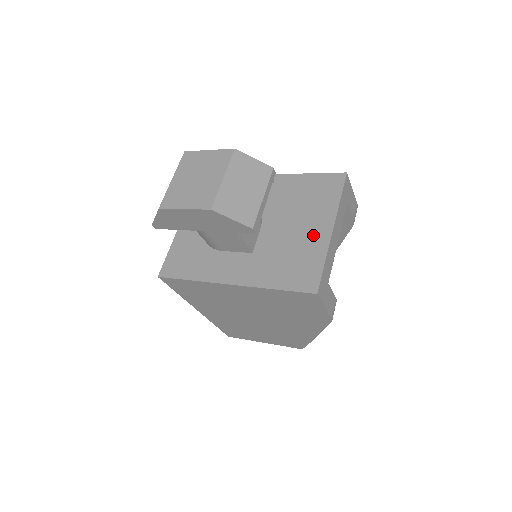
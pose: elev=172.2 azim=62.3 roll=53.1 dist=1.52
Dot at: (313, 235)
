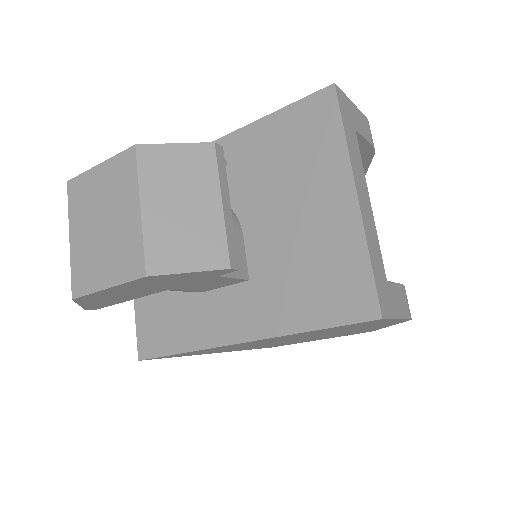
Dot at: (329, 216)
